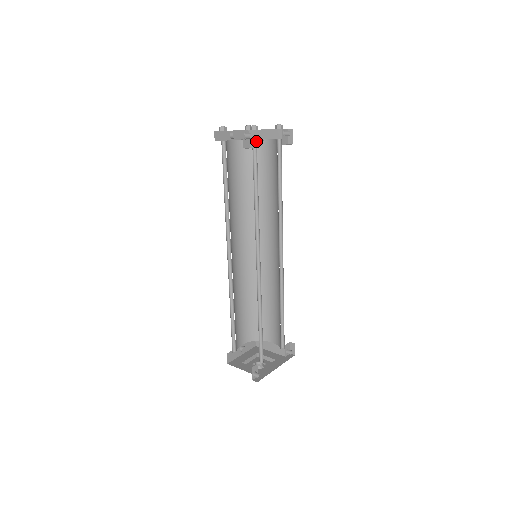
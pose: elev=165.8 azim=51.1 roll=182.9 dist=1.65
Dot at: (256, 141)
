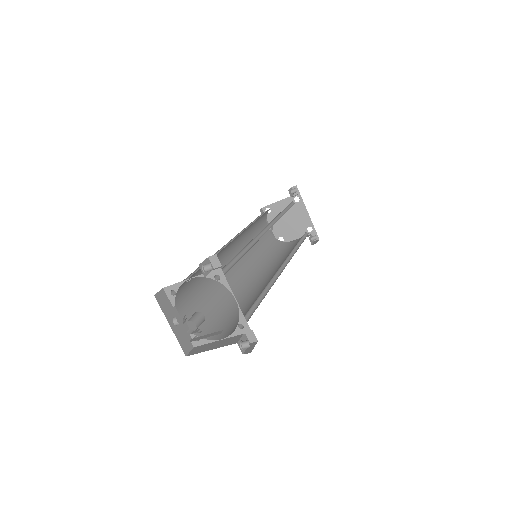
Dot at: occluded
